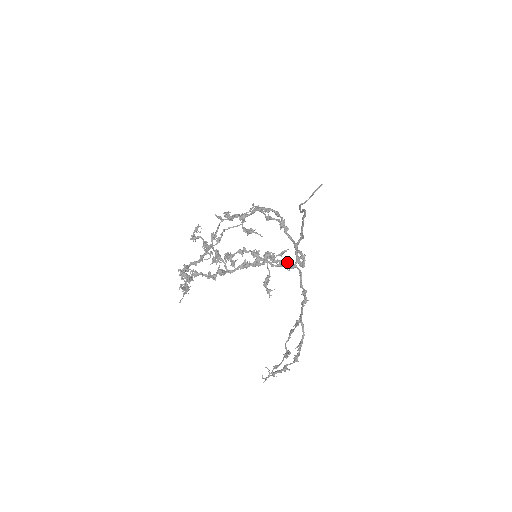
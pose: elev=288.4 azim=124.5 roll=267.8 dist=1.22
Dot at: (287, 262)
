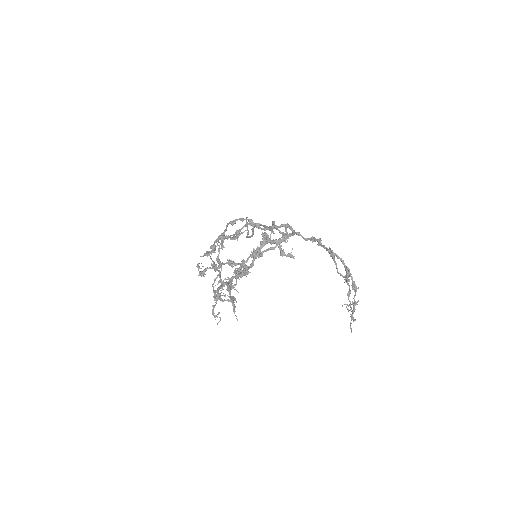
Dot at: (281, 237)
